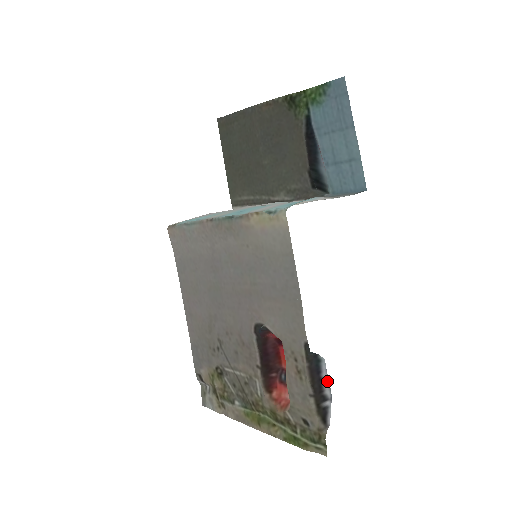
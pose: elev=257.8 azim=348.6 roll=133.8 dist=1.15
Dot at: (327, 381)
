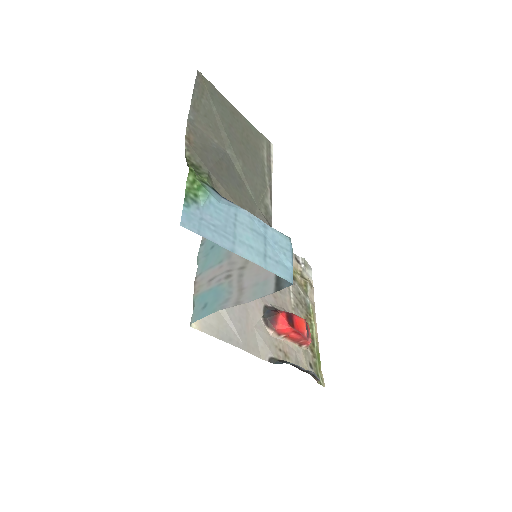
Dot at: (304, 369)
